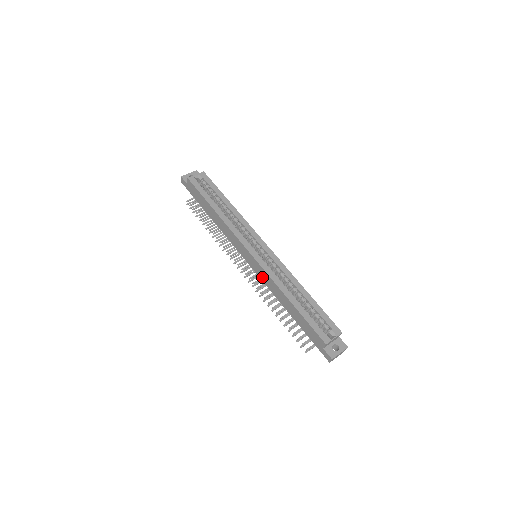
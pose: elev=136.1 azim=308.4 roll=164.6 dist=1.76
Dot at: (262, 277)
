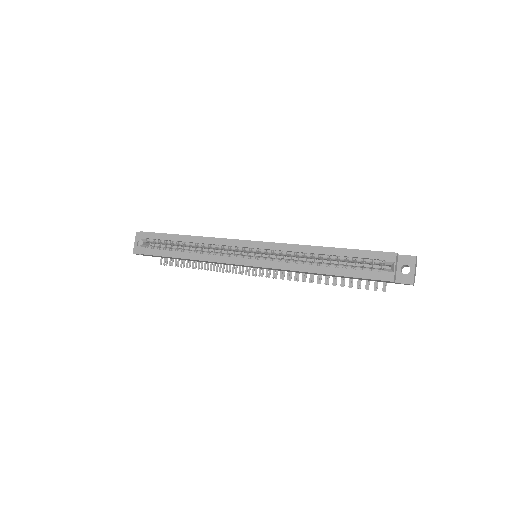
Dot at: occluded
